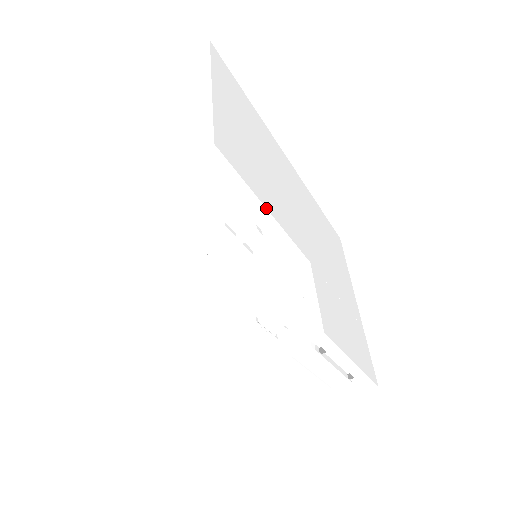
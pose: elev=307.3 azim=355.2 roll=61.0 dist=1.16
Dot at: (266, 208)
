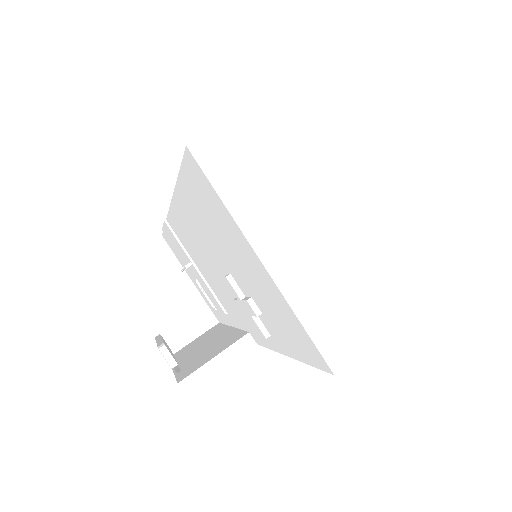
Dot at: (289, 356)
